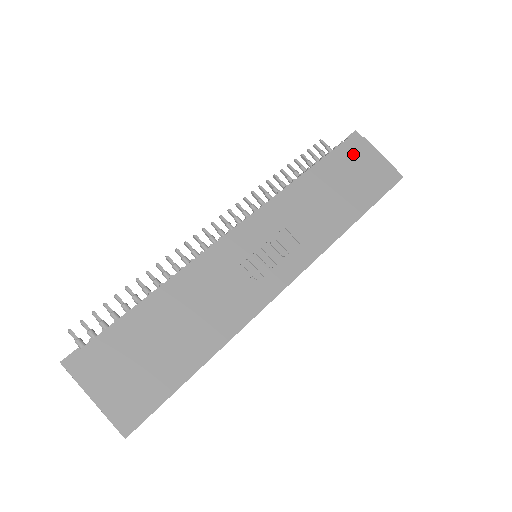
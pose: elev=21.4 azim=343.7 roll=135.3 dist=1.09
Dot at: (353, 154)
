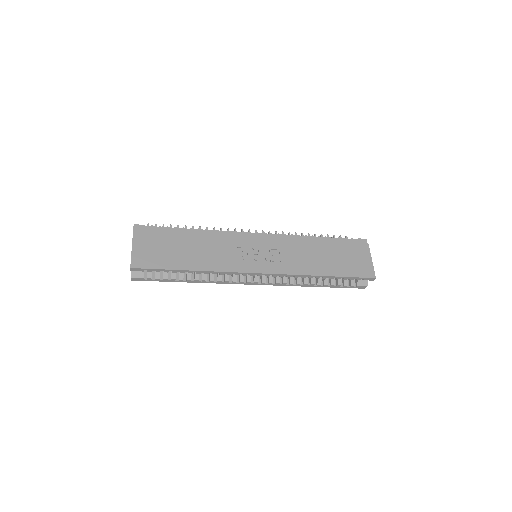
Dot at: (353, 247)
